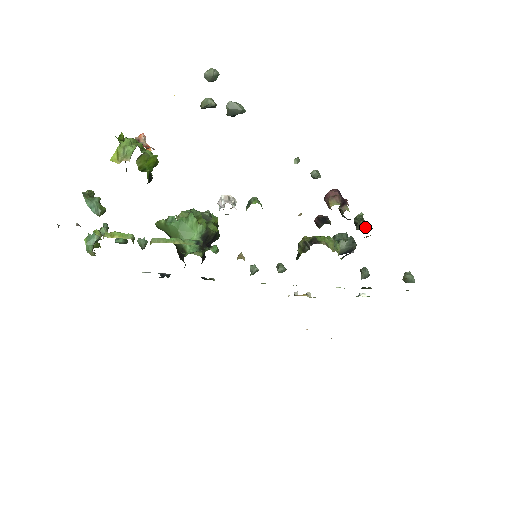
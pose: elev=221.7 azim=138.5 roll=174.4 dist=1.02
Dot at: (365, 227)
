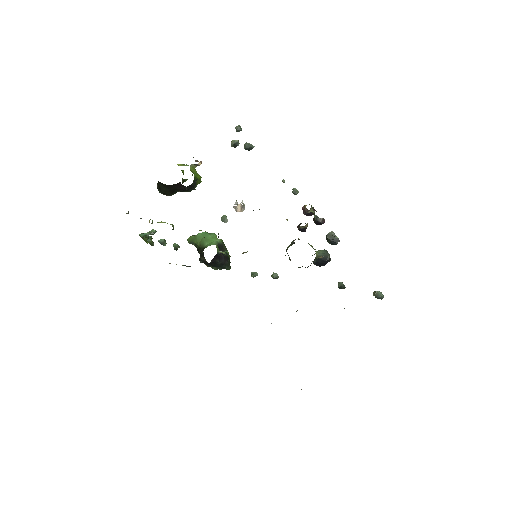
Dot at: (333, 237)
